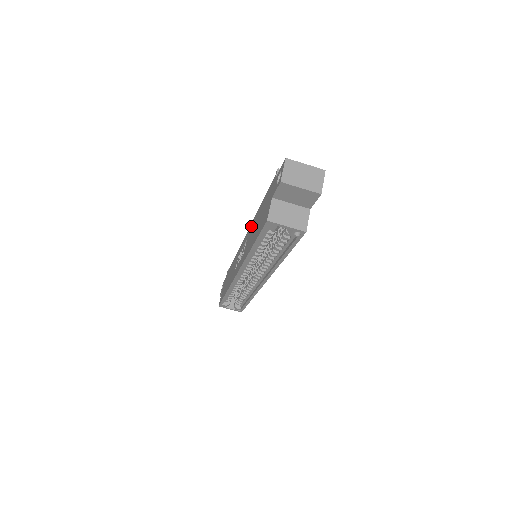
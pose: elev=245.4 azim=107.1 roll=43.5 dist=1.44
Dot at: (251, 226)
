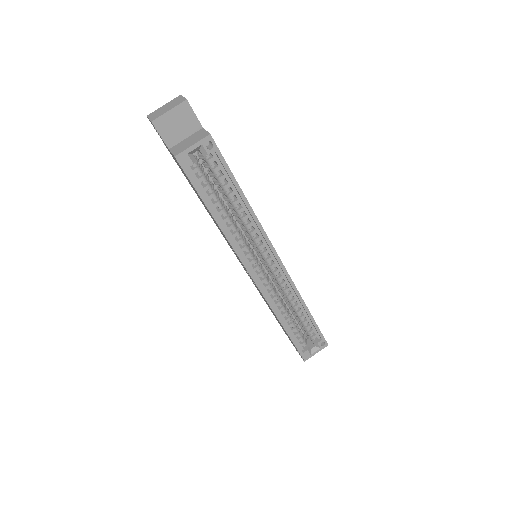
Dot at: (220, 231)
